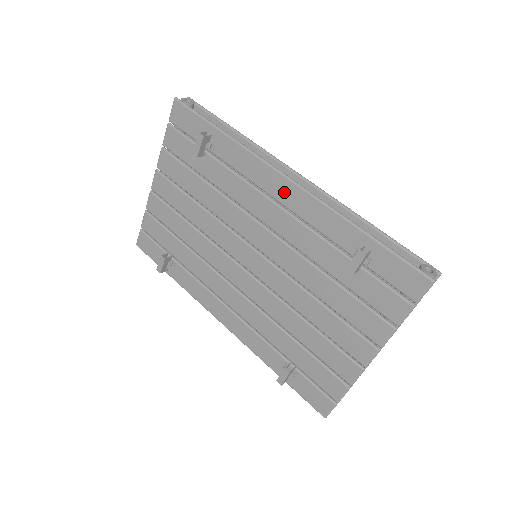
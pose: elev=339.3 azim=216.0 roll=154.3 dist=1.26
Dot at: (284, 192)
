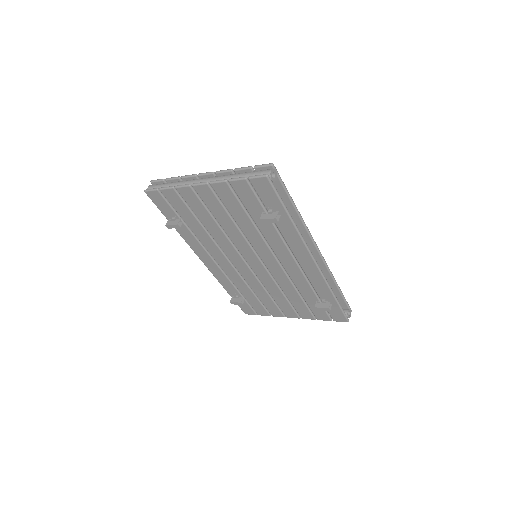
Dot at: (306, 263)
